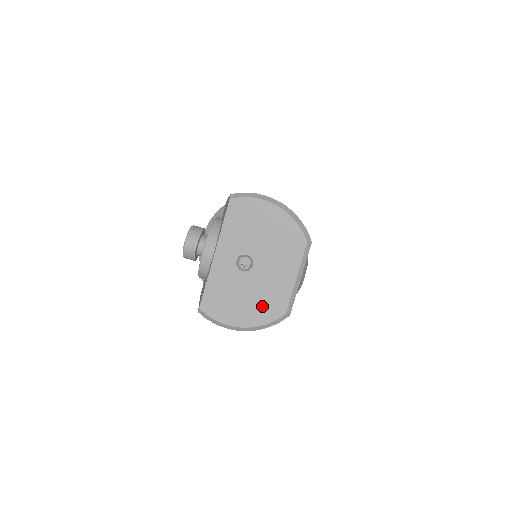
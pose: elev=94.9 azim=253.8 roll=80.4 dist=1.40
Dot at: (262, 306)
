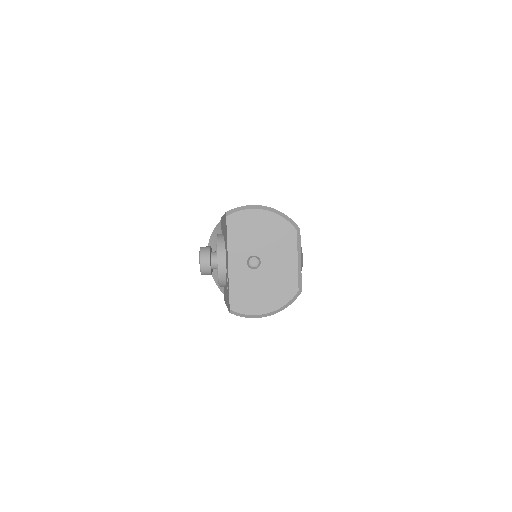
Dot at: (278, 291)
